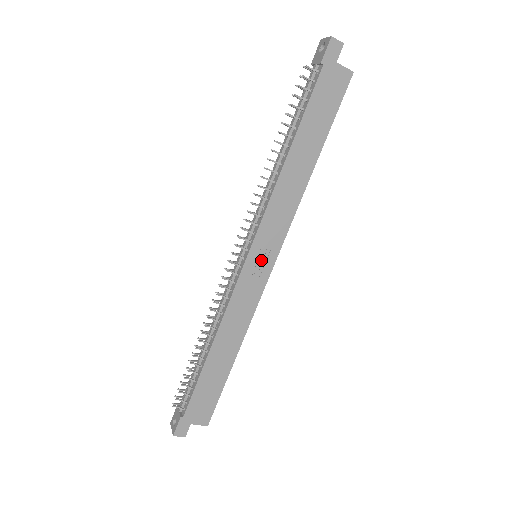
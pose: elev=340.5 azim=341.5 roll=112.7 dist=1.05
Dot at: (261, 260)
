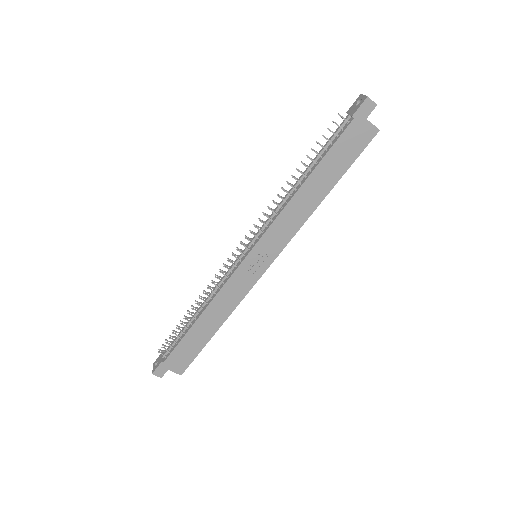
Dot at: (258, 261)
